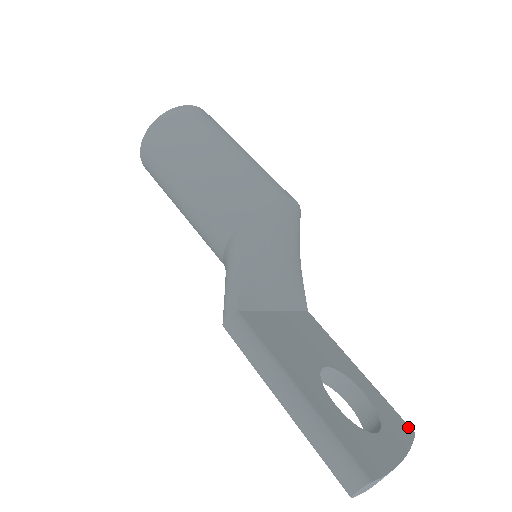
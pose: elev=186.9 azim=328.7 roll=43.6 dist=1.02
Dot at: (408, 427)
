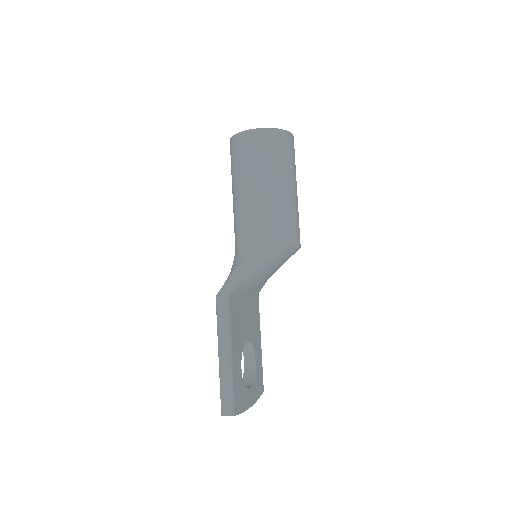
Dot at: (263, 387)
